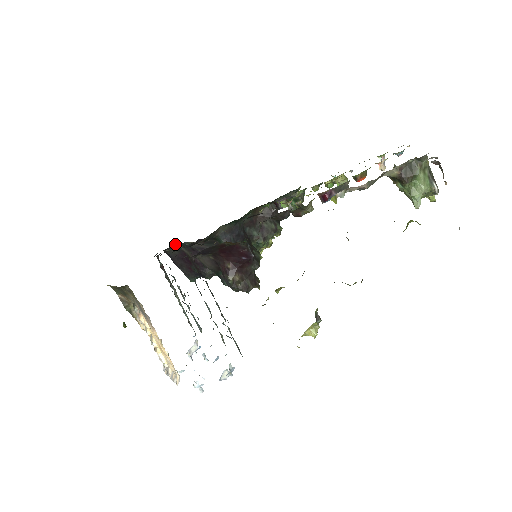
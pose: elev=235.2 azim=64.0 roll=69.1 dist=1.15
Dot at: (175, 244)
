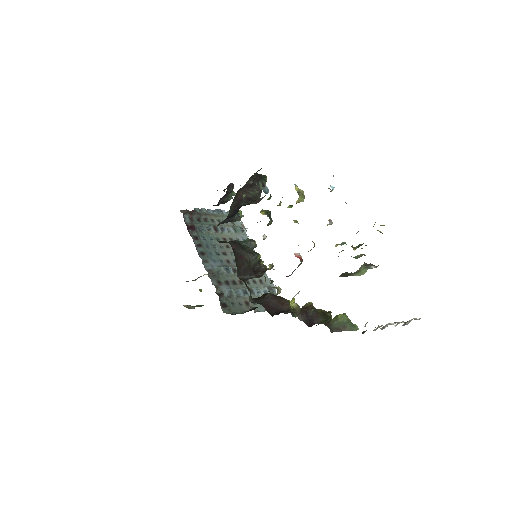
Dot at: occluded
